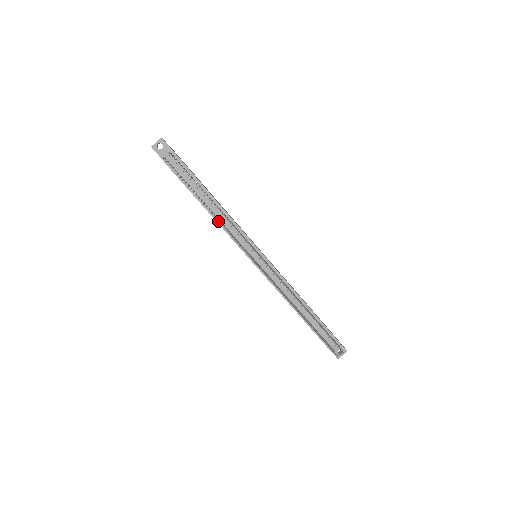
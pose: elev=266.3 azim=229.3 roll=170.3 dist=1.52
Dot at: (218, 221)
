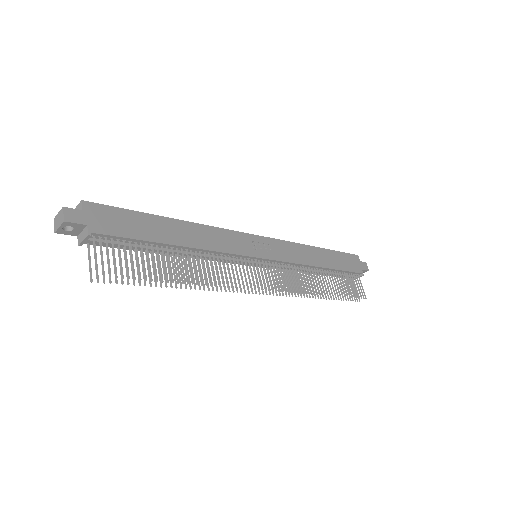
Dot at: occluded
